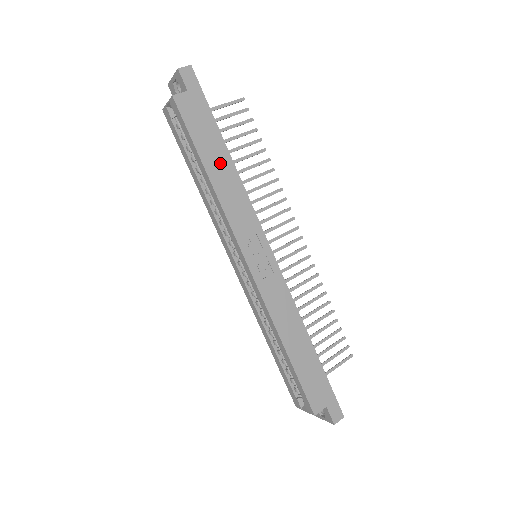
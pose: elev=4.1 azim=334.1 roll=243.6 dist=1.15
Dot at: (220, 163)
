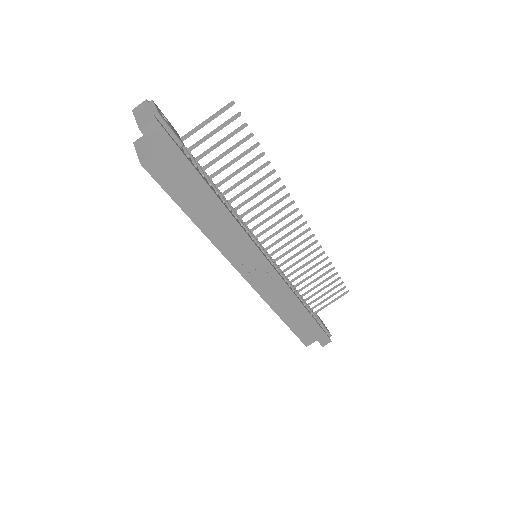
Dot at: (209, 211)
